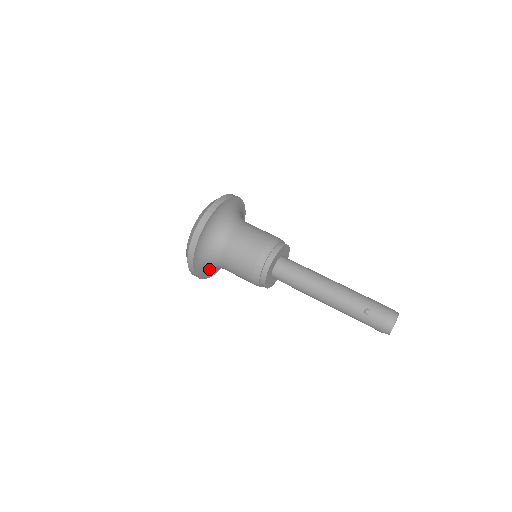
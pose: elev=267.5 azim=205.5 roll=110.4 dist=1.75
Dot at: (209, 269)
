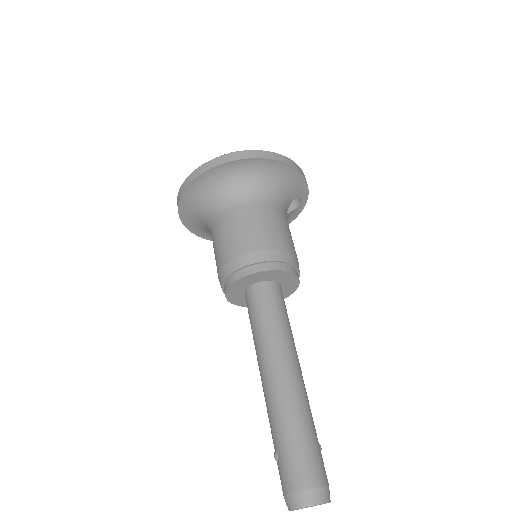
Dot at: occluded
